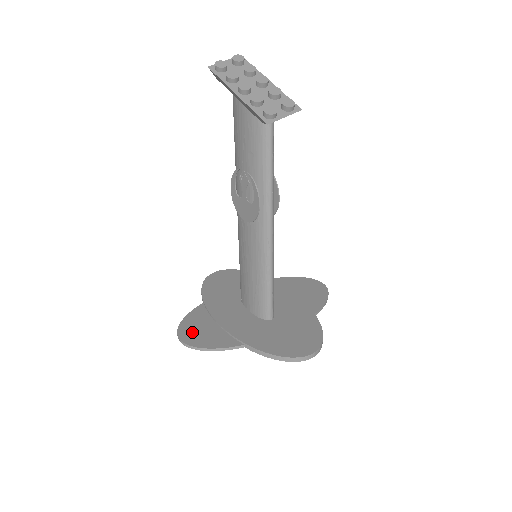
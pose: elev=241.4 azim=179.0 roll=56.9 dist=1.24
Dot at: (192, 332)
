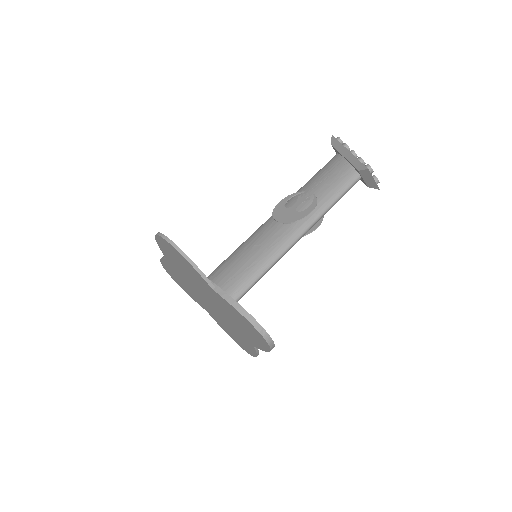
Dot at: occluded
